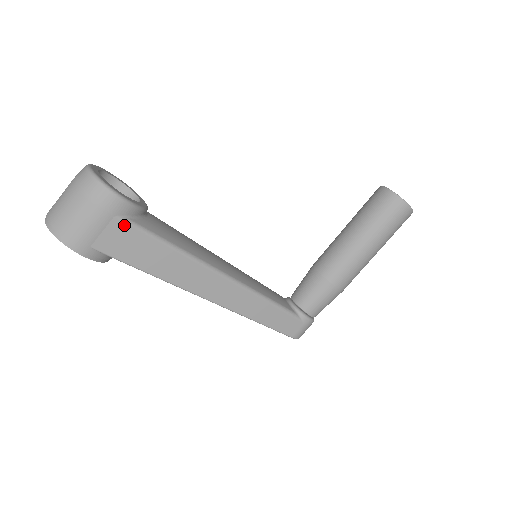
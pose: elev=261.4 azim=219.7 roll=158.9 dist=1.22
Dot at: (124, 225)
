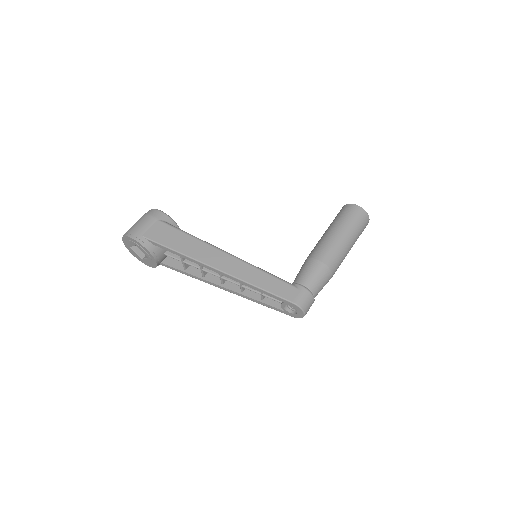
Dot at: (163, 224)
